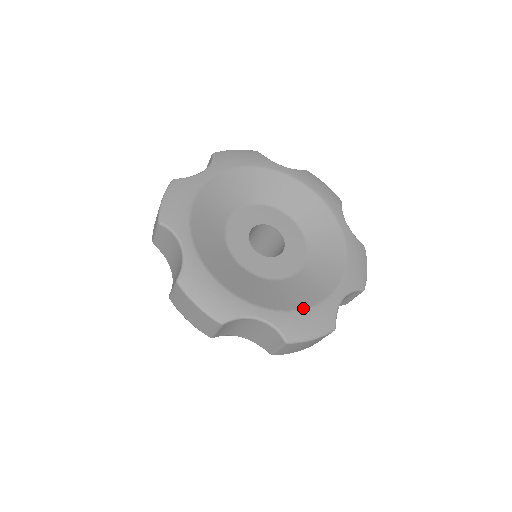
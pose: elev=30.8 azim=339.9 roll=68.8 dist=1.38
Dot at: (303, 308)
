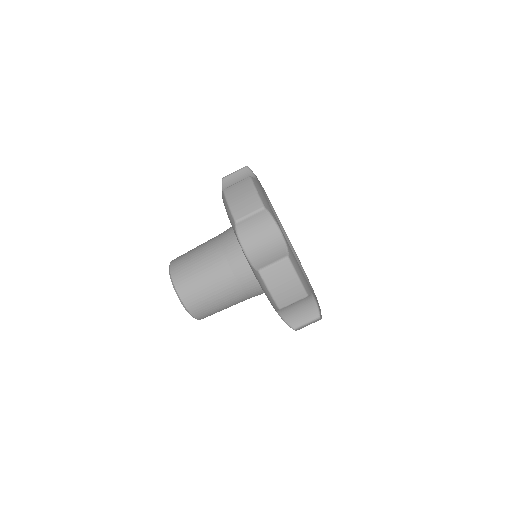
Dot at: (315, 296)
